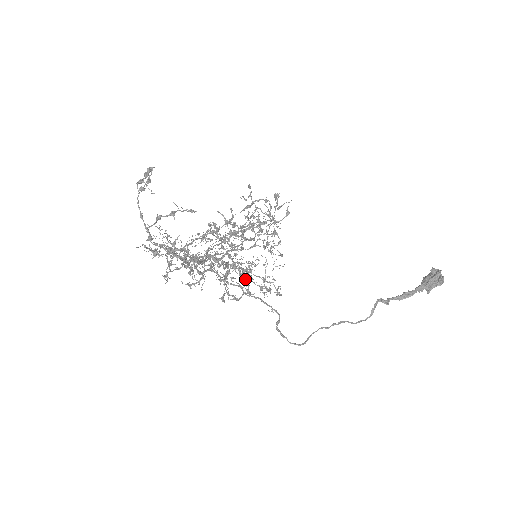
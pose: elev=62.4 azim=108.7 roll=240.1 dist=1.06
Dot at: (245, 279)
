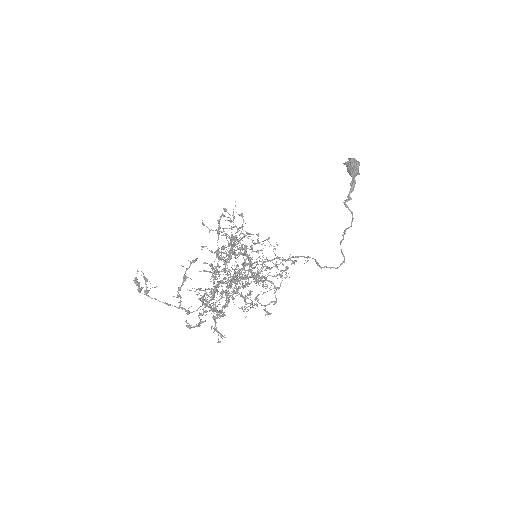
Dot at: (266, 280)
